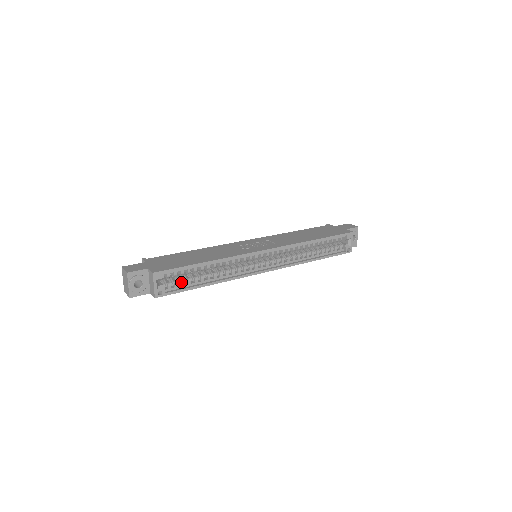
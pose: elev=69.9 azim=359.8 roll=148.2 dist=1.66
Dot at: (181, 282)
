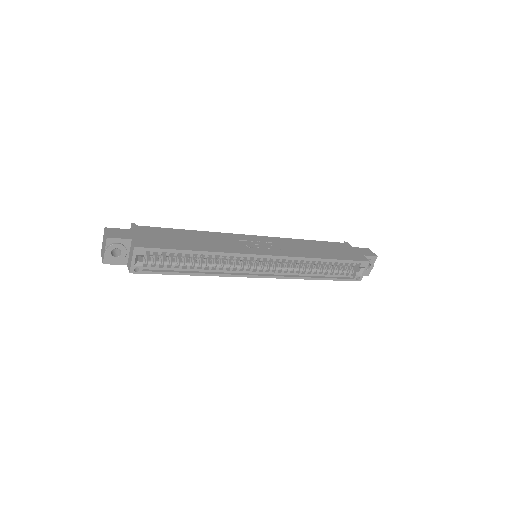
Dot at: (164, 264)
